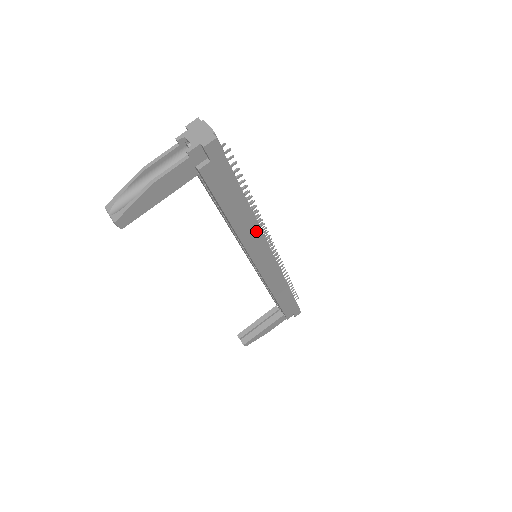
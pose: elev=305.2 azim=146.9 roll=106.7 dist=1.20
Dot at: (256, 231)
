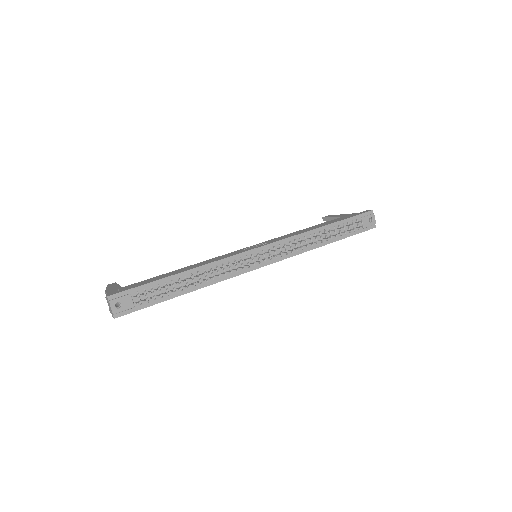
Dot at: (219, 281)
